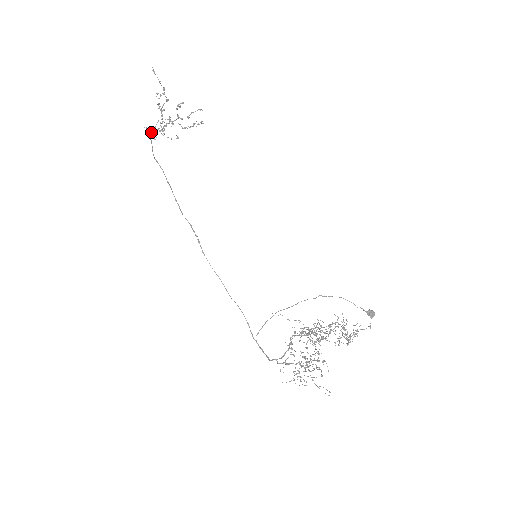
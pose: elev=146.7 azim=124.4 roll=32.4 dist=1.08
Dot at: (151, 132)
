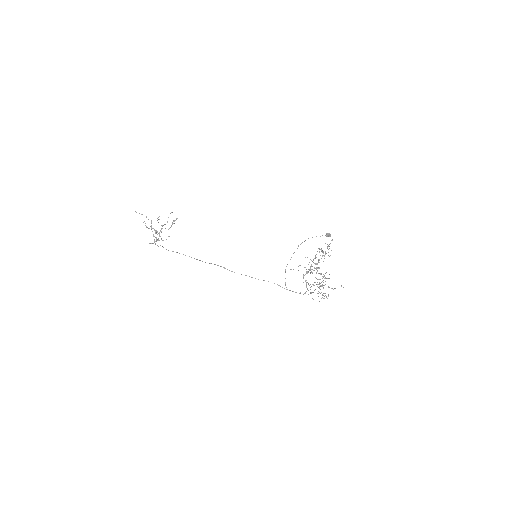
Dot at: occluded
